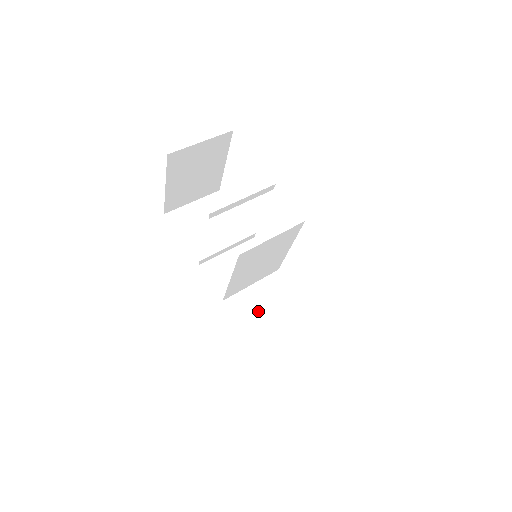
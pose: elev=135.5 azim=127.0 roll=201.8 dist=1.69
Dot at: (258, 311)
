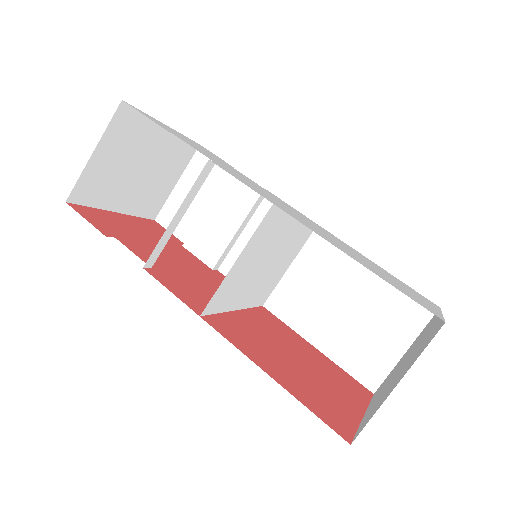
Dot at: (311, 301)
